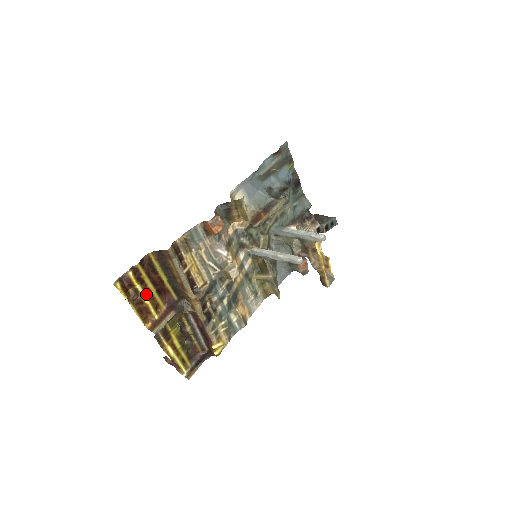
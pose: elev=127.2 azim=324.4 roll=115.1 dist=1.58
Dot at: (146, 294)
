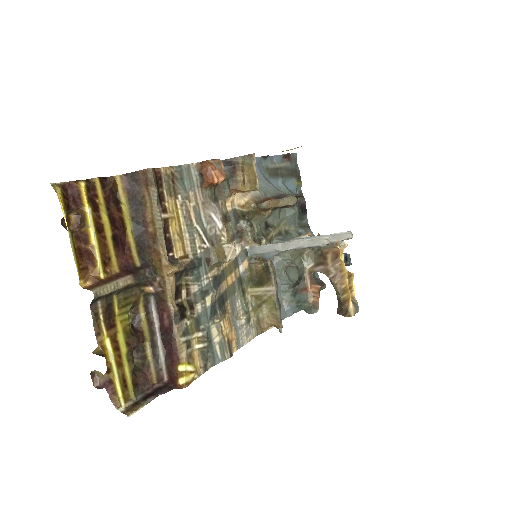
Dot at: (96, 230)
